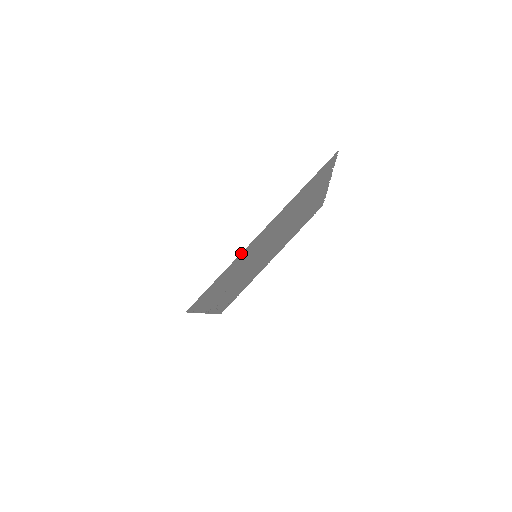
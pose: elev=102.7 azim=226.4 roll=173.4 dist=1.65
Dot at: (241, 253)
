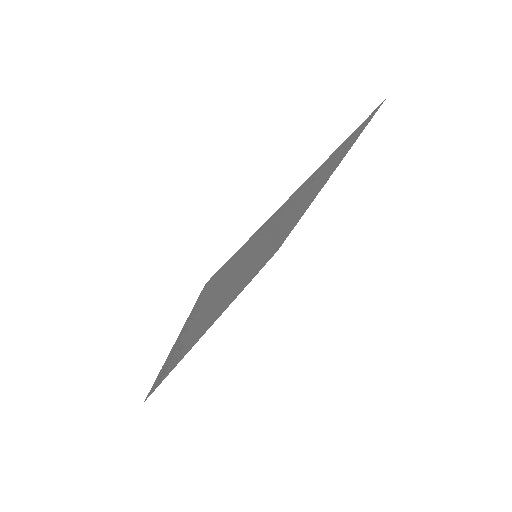
Dot at: occluded
